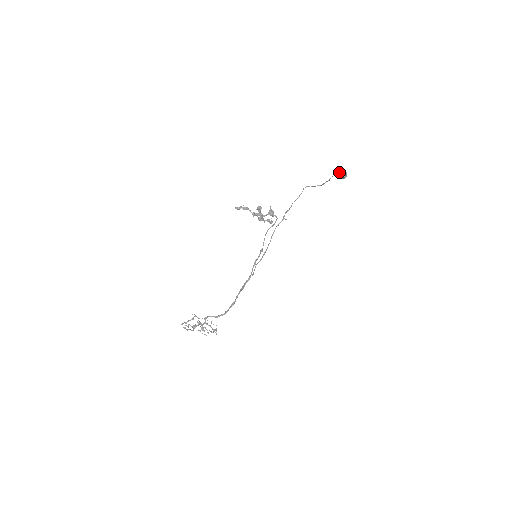
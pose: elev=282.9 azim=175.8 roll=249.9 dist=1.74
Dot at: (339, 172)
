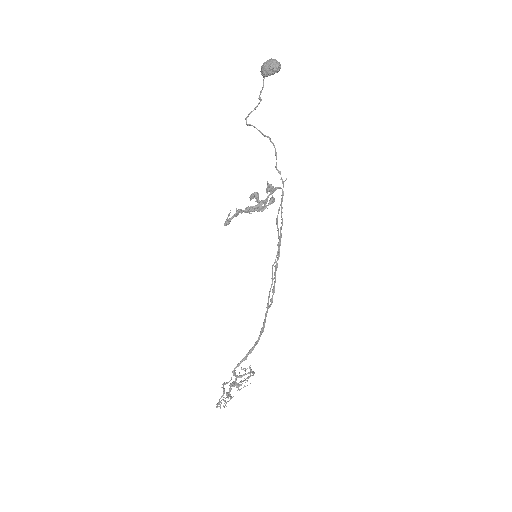
Dot at: (272, 66)
